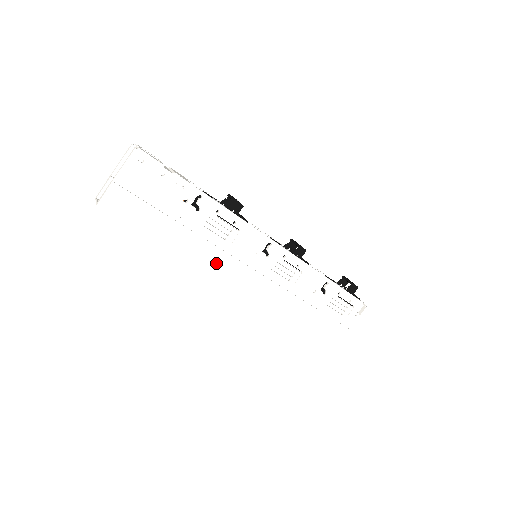
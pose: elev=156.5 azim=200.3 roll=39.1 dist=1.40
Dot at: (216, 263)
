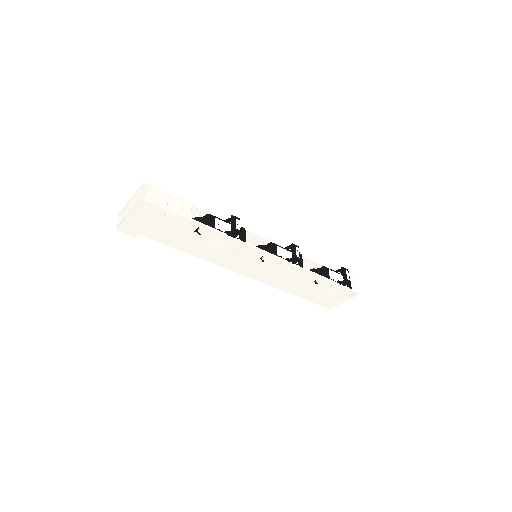
Dot at: (218, 263)
